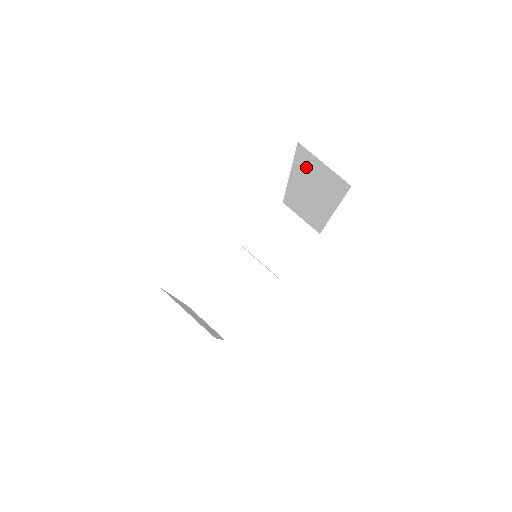
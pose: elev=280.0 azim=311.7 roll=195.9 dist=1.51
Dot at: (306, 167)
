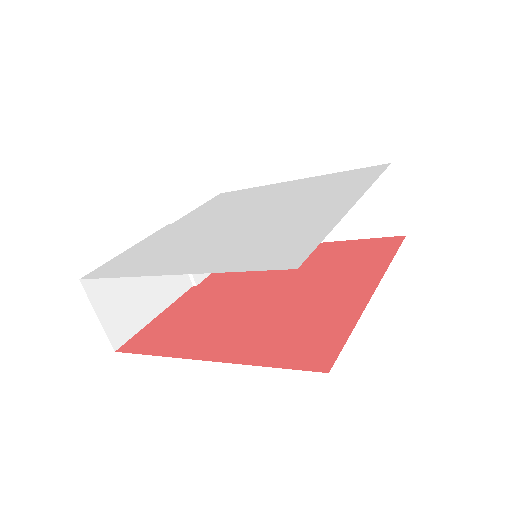
Dot at: occluded
